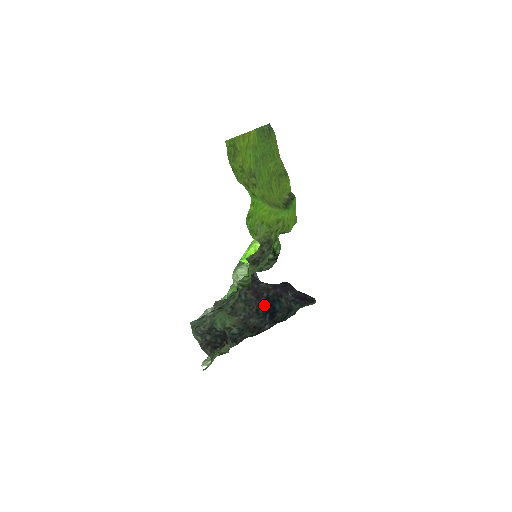
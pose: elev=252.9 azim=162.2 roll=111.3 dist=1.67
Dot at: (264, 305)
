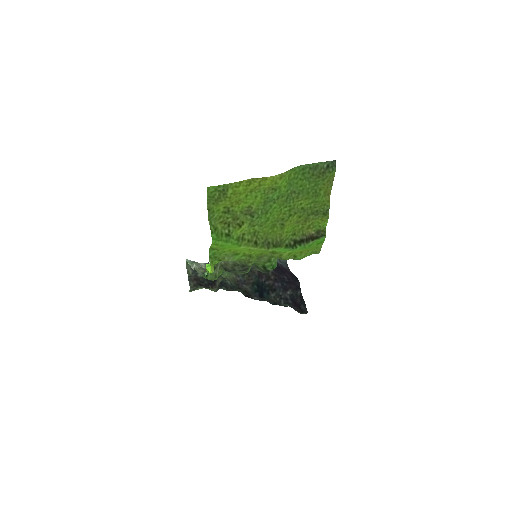
Dot at: (259, 285)
